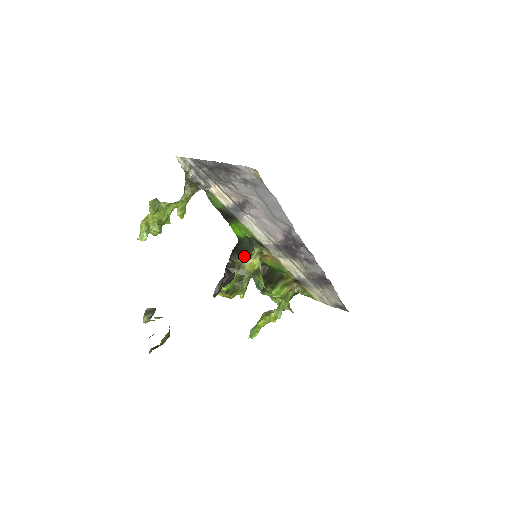
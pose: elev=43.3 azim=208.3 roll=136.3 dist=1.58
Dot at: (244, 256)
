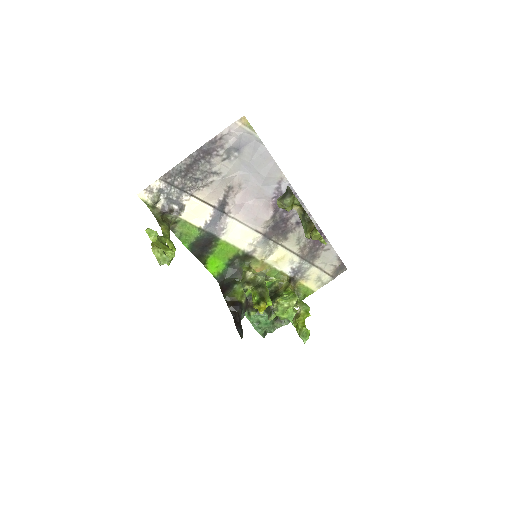
Dot at: (237, 285)
